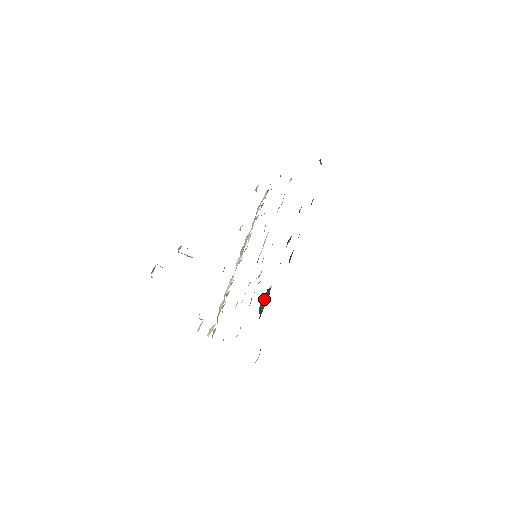
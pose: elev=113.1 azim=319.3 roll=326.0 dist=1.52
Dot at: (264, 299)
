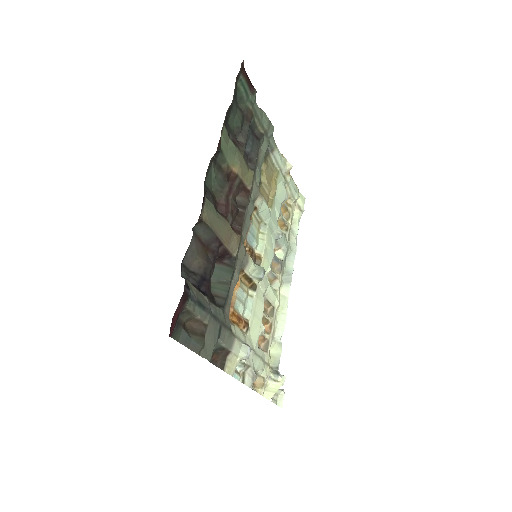
Dot at: (217, 276)
